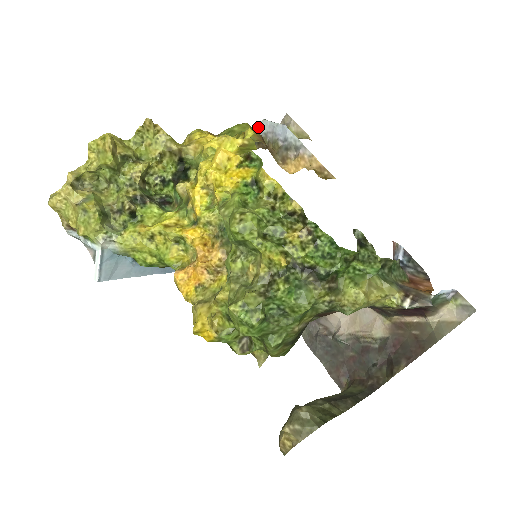
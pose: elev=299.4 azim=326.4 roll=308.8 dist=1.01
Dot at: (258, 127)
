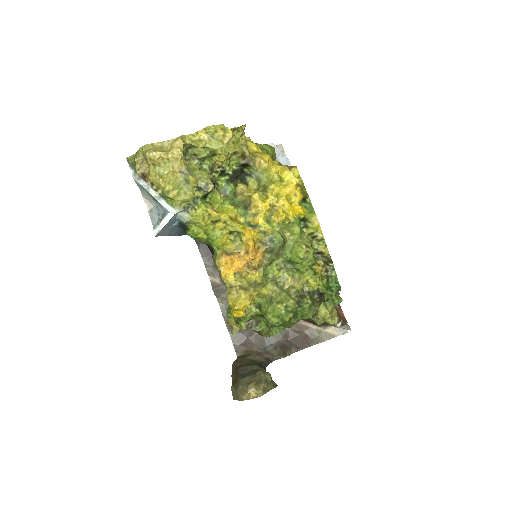
Dot at: occluded
